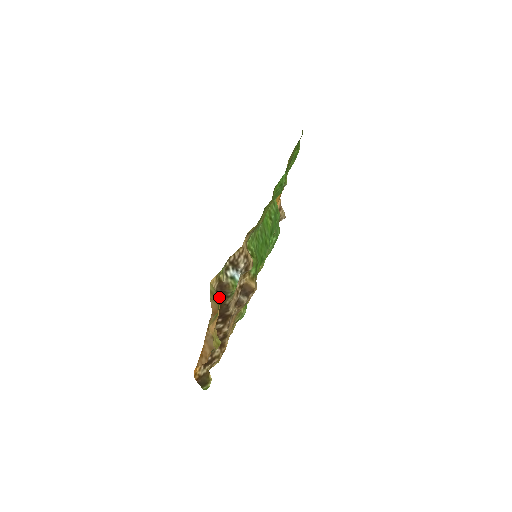
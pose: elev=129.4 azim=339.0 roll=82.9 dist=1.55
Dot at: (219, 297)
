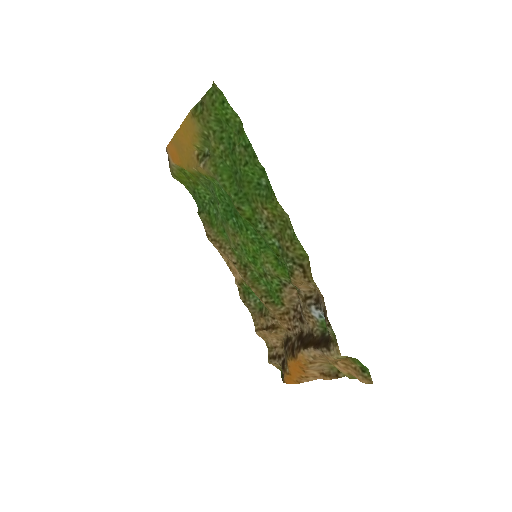
Dot at: (321, 344)
